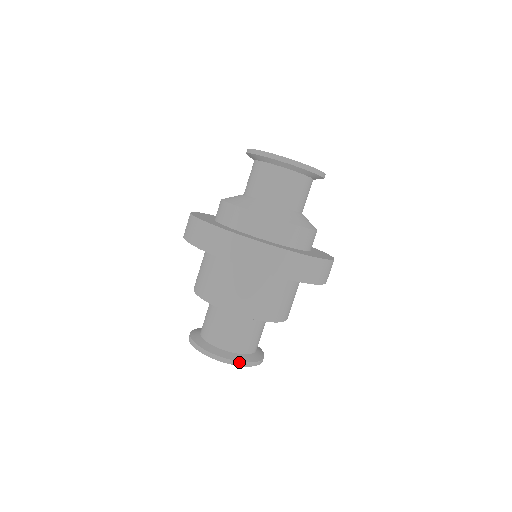
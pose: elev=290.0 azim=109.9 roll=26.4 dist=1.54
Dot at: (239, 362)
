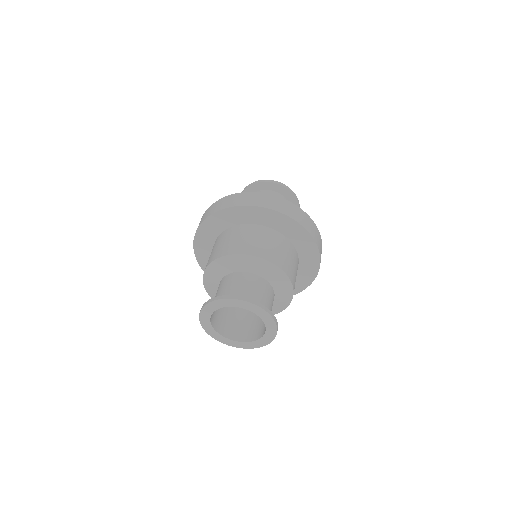
Dot at: (262, 305)
